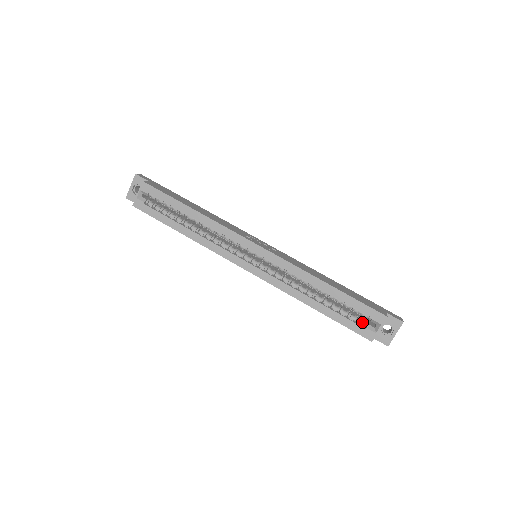
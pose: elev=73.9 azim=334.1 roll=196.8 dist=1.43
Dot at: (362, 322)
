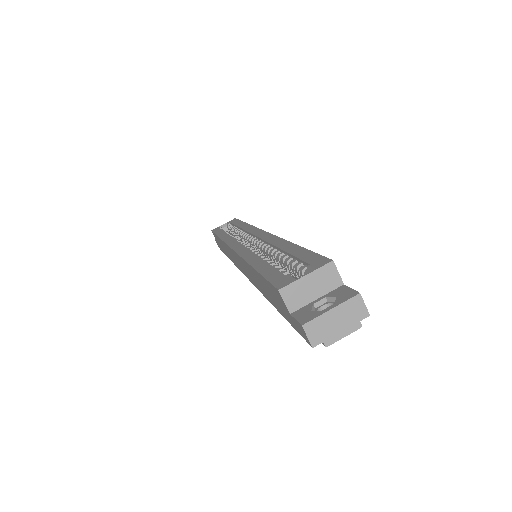
Dot at: (292, 275)
